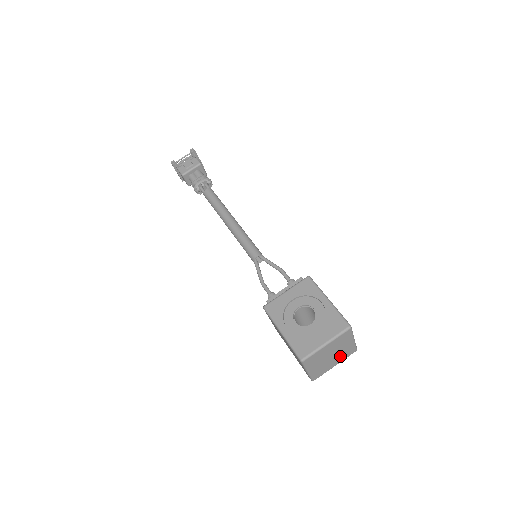
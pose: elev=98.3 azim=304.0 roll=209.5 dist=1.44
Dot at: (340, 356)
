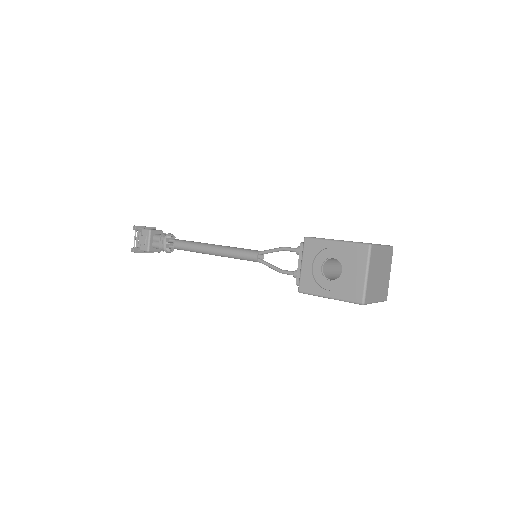
Dot at: (386, 266)
